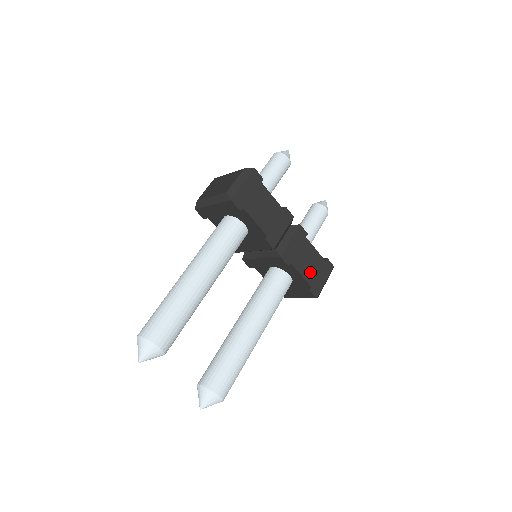
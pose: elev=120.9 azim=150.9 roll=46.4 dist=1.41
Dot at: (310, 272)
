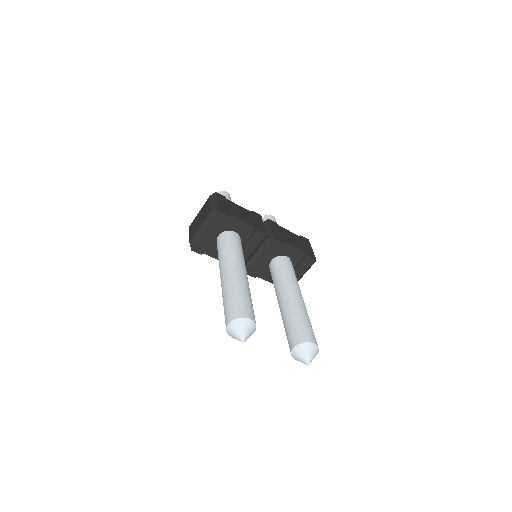
Dot at: (298, 245)
